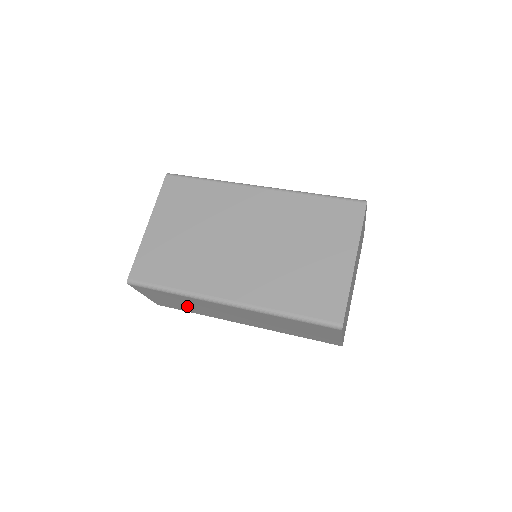
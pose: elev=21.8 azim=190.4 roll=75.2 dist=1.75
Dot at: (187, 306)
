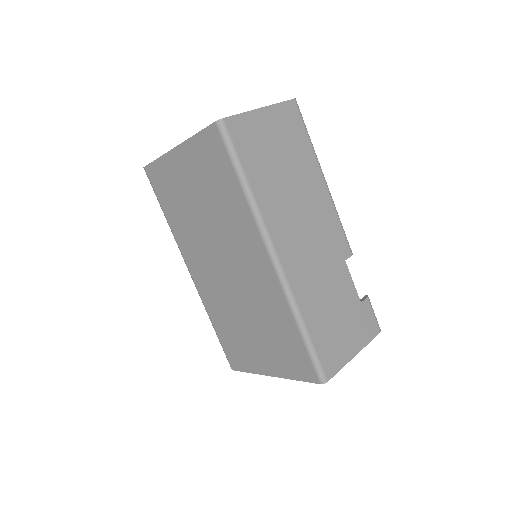
Dot at: occluded
